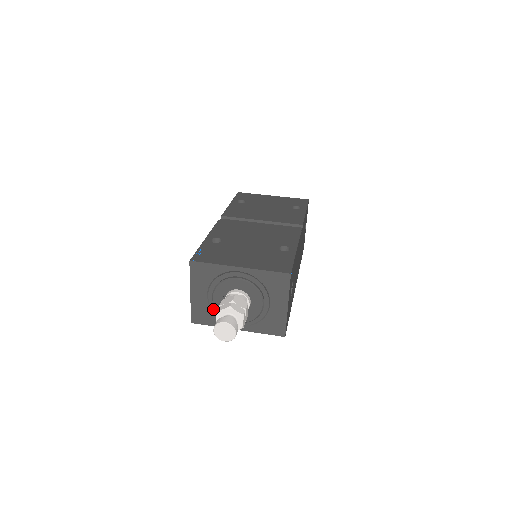
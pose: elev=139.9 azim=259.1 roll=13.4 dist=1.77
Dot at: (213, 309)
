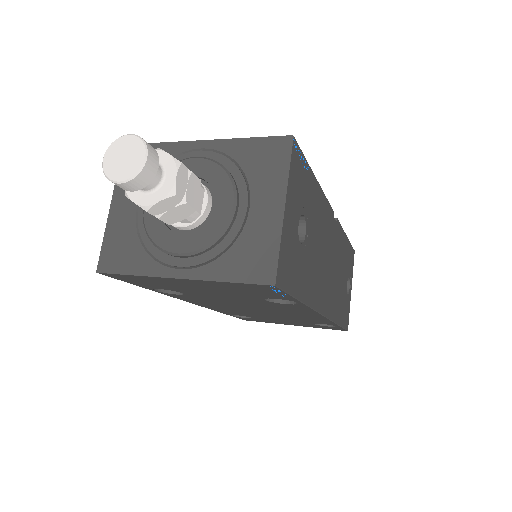
Dot at: (141, 235)
